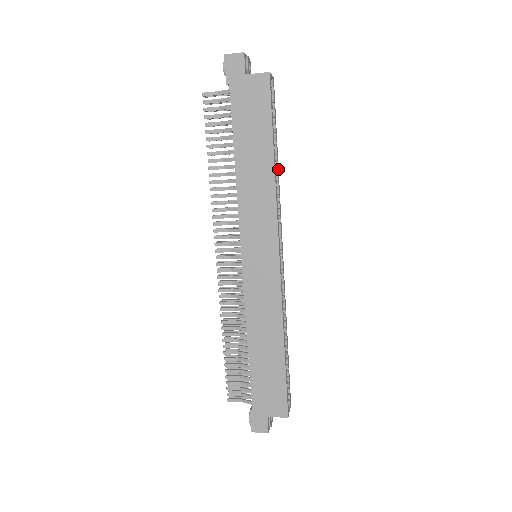
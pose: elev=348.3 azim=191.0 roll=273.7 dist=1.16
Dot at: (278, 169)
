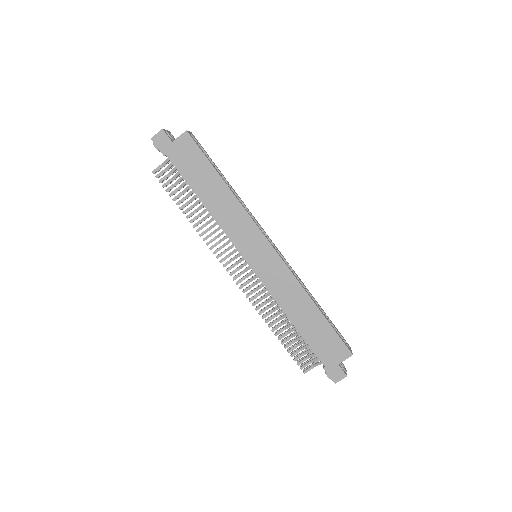
Dot at: (233, 189)
